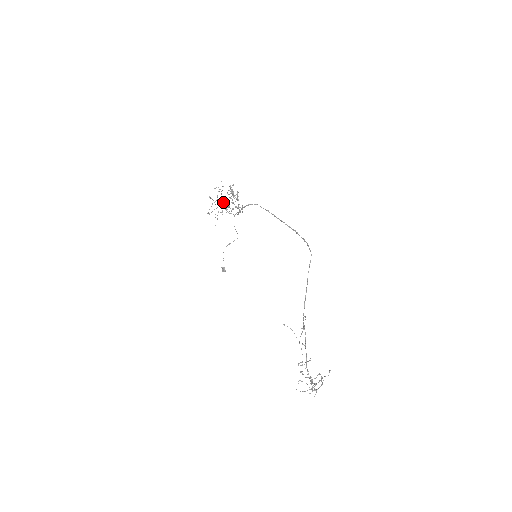
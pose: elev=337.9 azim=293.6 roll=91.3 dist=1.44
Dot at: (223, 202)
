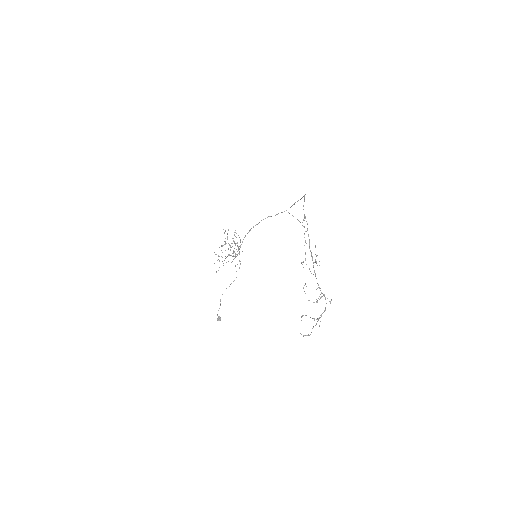
Dot at: (225, 258)
